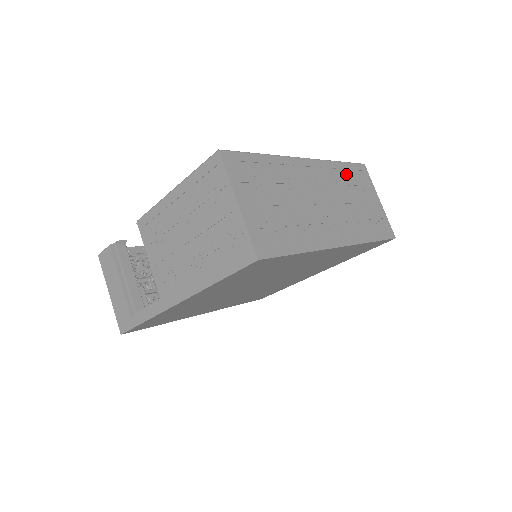
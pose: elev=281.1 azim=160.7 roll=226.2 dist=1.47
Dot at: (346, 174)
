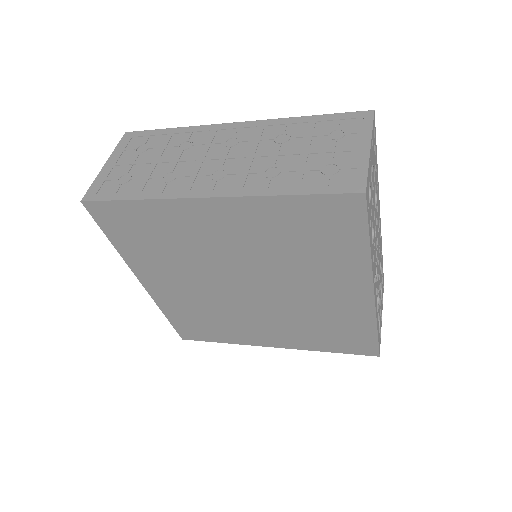
Dot at: (308, 126)
